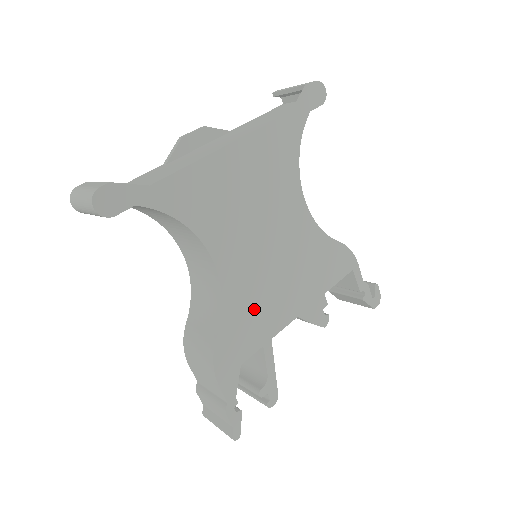
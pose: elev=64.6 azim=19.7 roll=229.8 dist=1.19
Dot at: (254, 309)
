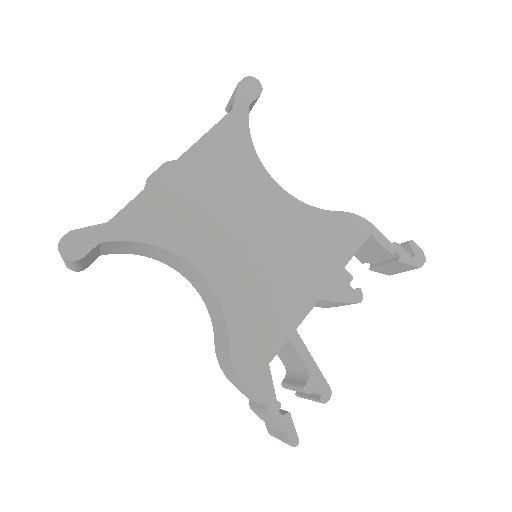
Dot at: (262, 304)
